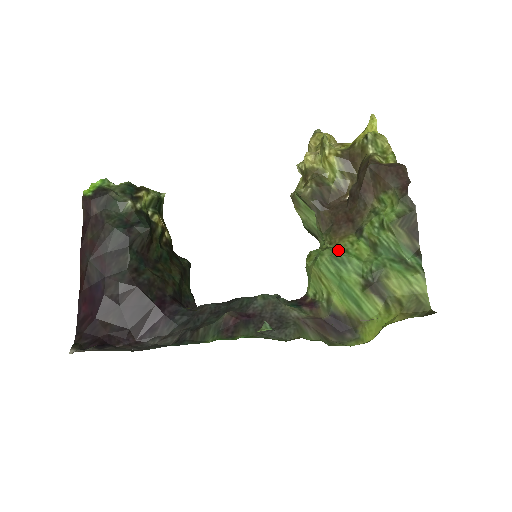
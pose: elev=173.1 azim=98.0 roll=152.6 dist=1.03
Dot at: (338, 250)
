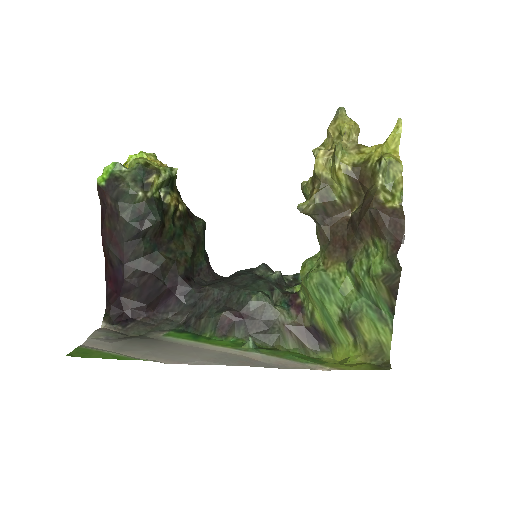
Dot at: (326, 277)
